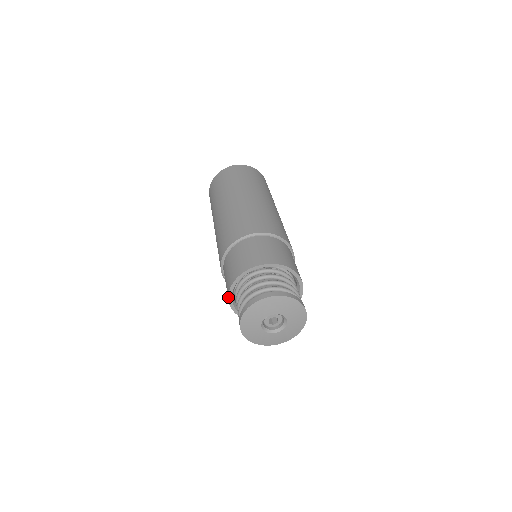
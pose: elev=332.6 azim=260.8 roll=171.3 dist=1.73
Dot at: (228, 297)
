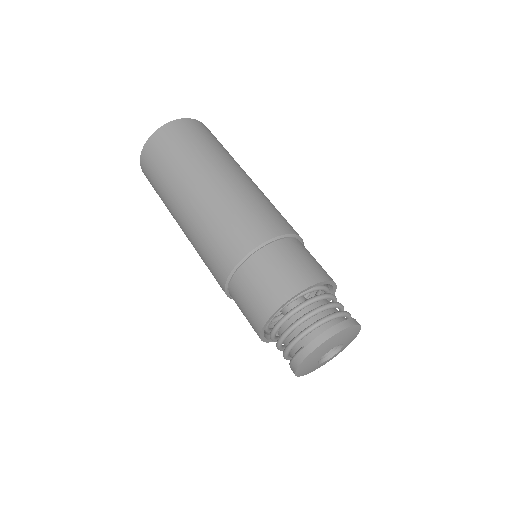
Dot at: (272, 314)
